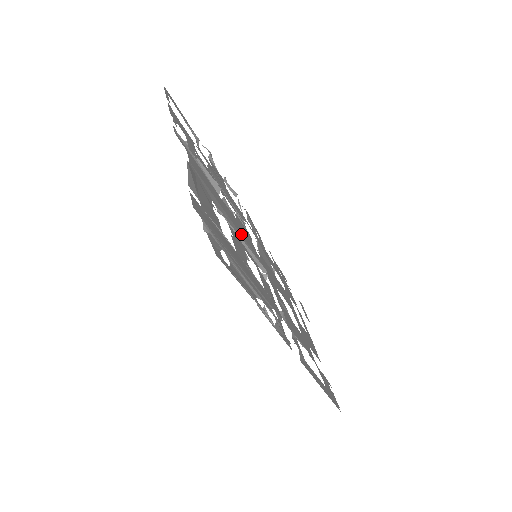
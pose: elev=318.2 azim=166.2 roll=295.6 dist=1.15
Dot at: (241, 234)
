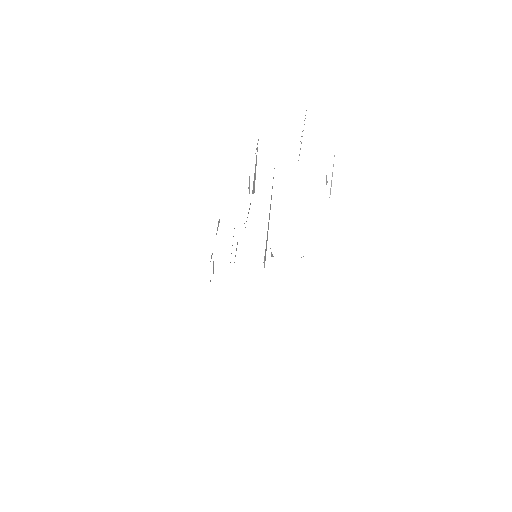
Dot at: occluded
